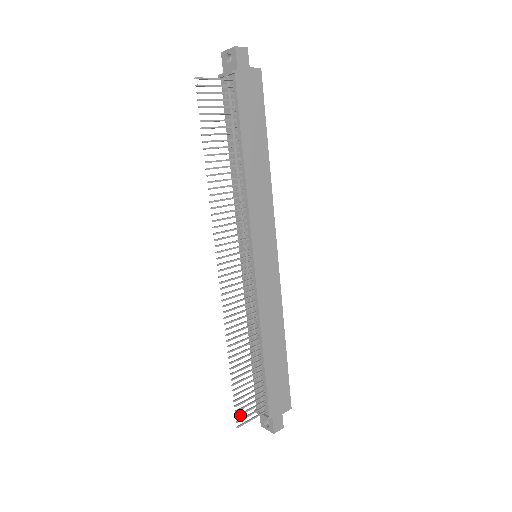
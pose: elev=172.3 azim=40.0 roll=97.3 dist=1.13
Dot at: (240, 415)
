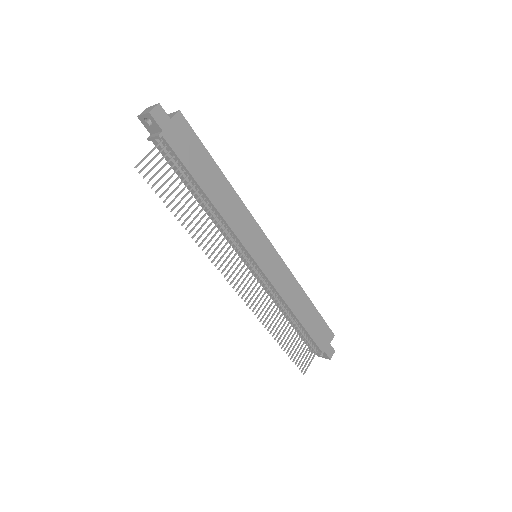
Dot at: (301, 366)
